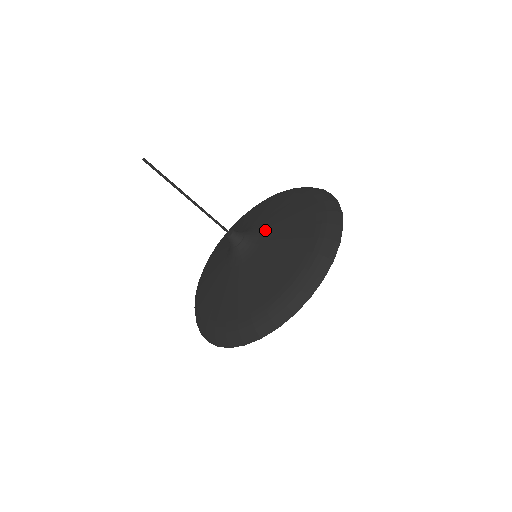
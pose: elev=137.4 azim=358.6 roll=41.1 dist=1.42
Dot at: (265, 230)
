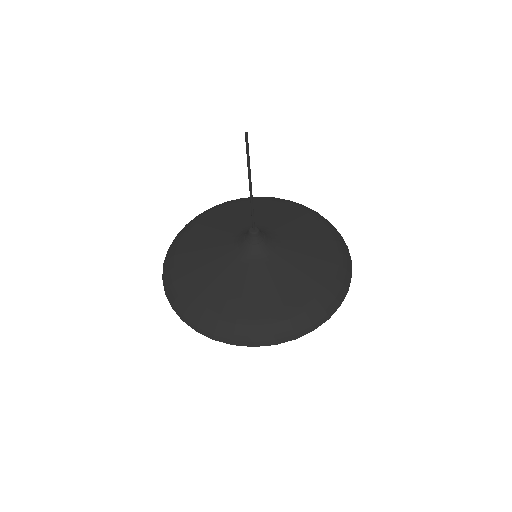
Dot at: (273, 260)
